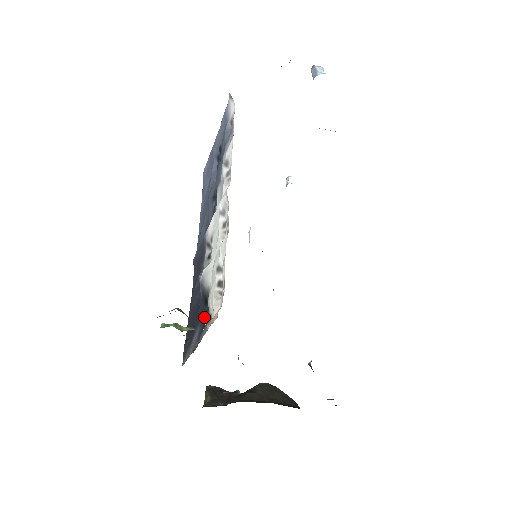
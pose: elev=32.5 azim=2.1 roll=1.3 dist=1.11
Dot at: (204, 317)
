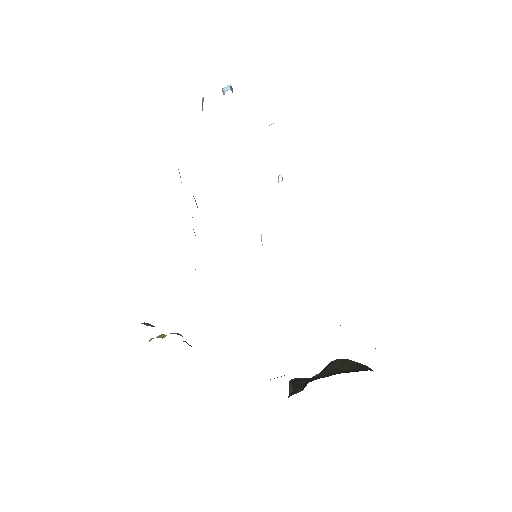
Dot at: occluded
